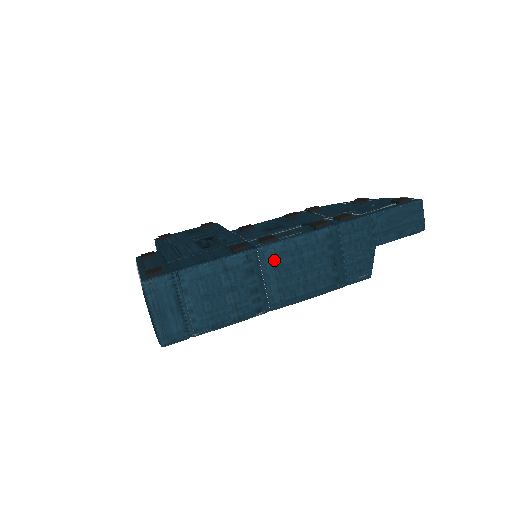
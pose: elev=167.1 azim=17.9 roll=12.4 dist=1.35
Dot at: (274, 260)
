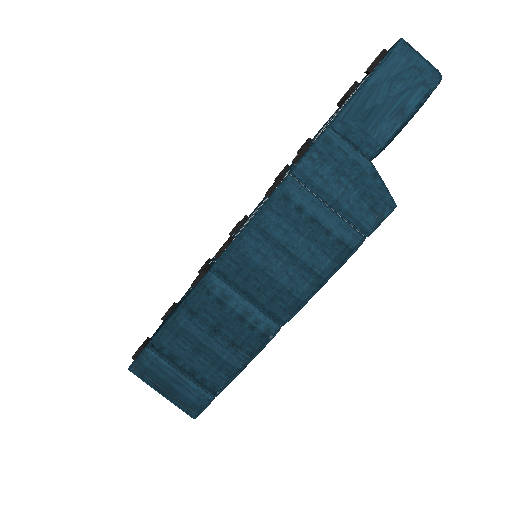
Dot at: (239, 271)
